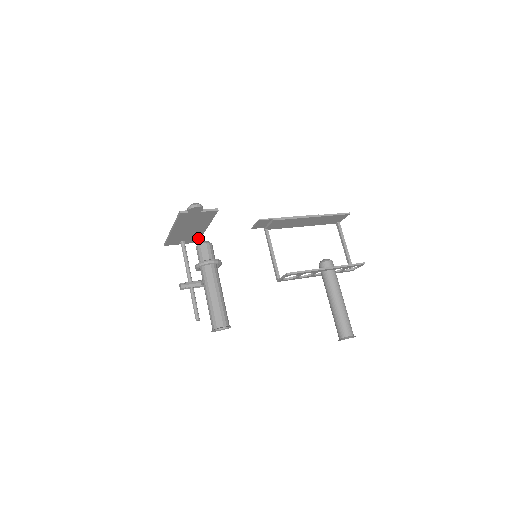
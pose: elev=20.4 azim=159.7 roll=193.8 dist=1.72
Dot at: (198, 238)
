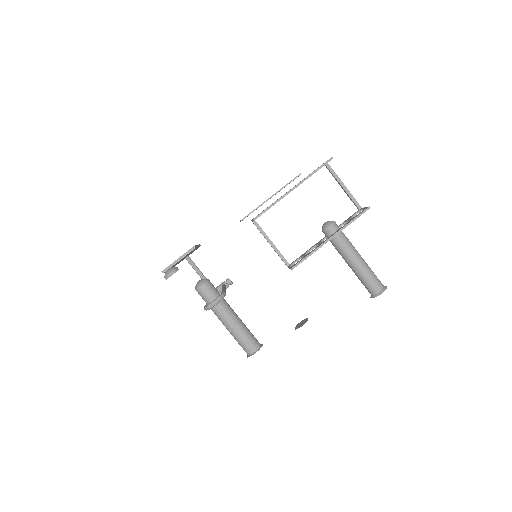
Dot at: occluded
